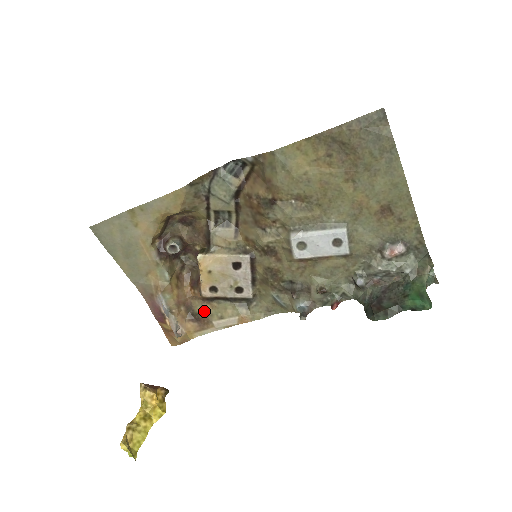
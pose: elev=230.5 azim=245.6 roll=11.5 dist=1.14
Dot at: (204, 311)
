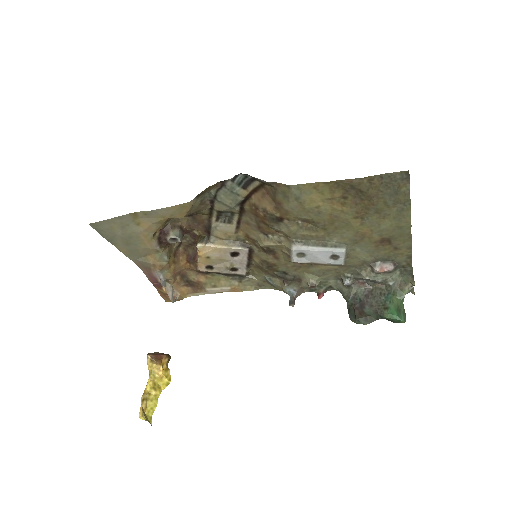
Dot at: (198, 280)
